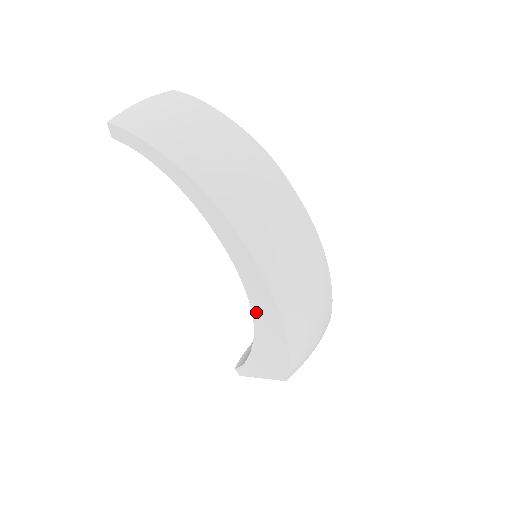
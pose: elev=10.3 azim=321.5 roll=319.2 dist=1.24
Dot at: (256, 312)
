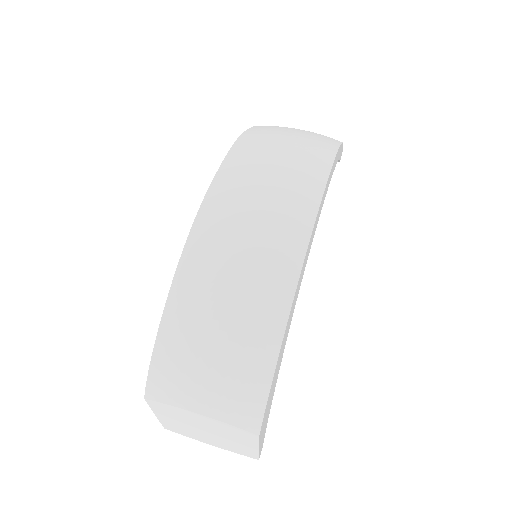
Dot at: occluded
